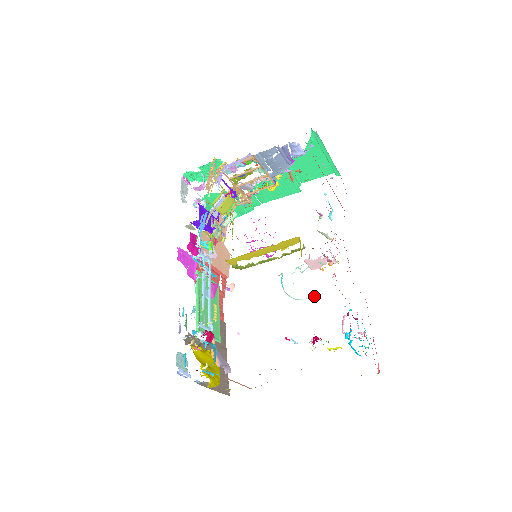
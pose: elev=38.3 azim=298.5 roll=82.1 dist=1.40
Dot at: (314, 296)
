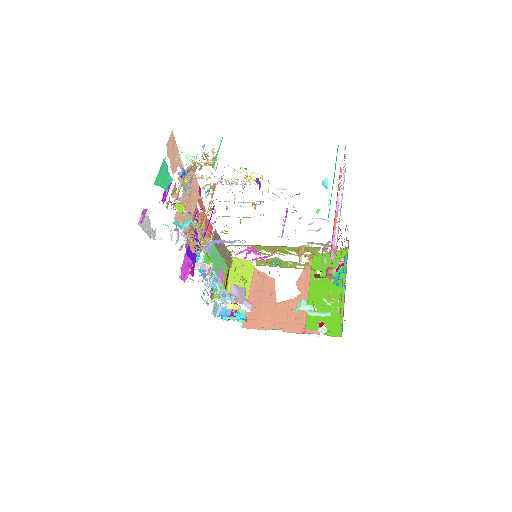
Dot at: occluded
